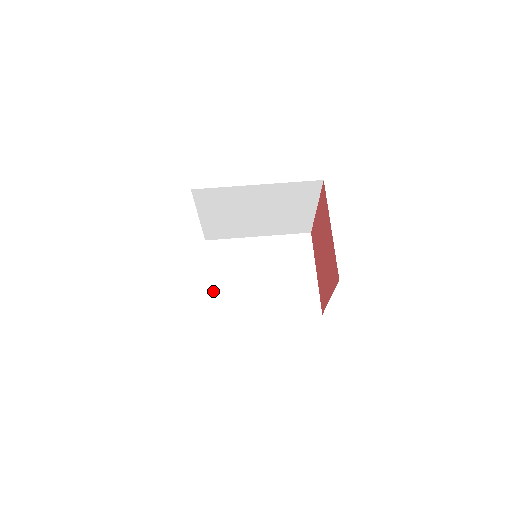
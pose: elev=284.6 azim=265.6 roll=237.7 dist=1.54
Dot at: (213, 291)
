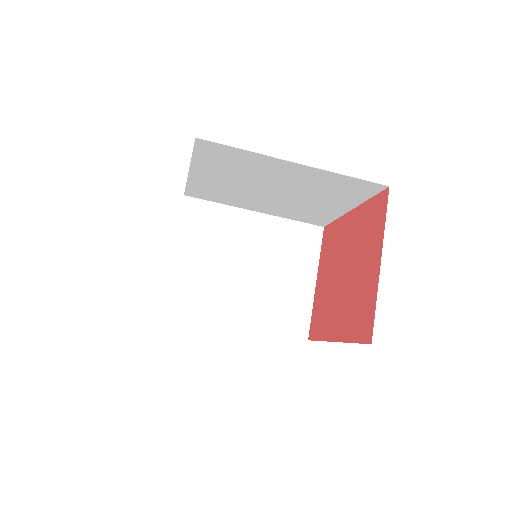
Dot at: (177, 270)
